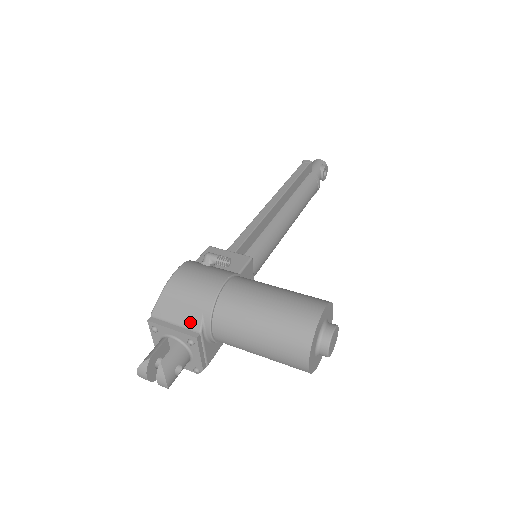
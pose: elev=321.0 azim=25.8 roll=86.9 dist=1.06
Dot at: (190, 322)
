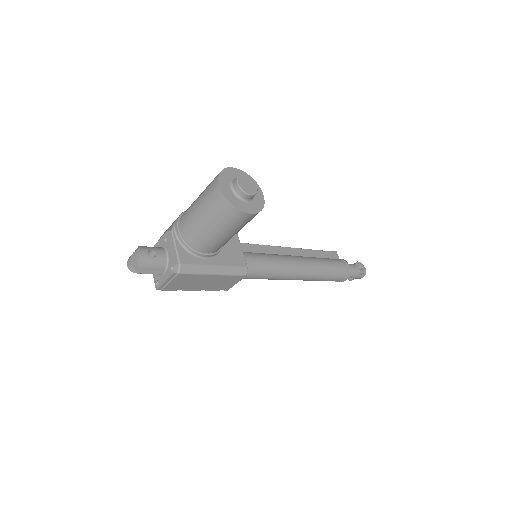
Dot at: occluded
